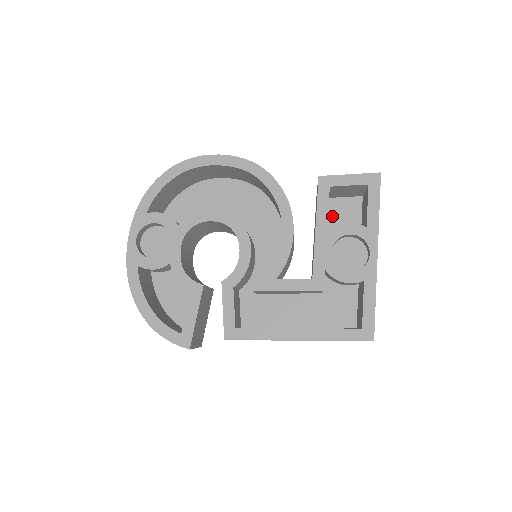
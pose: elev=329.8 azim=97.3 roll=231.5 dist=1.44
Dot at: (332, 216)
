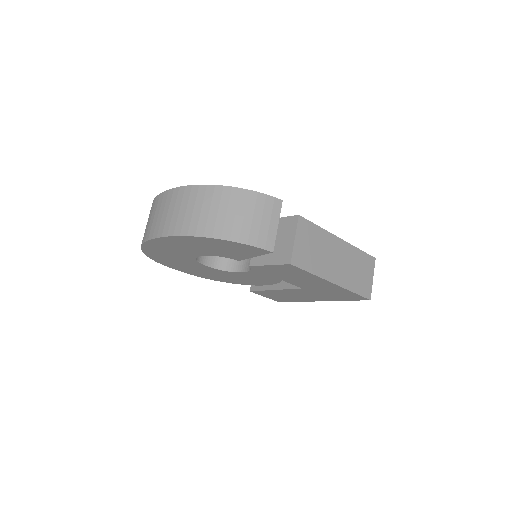
Dot at: occluded
